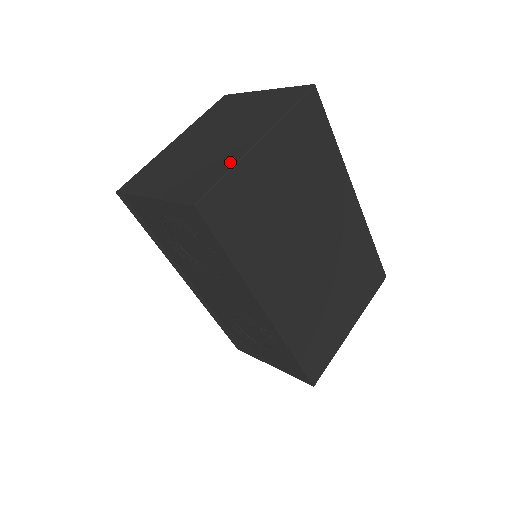
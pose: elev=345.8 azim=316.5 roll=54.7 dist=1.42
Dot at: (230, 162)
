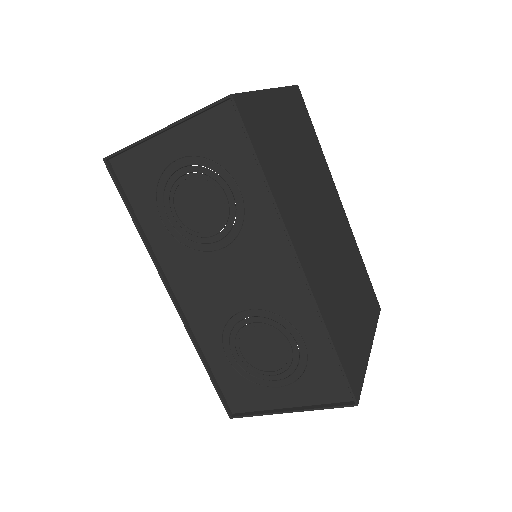
Dot at: occluded
